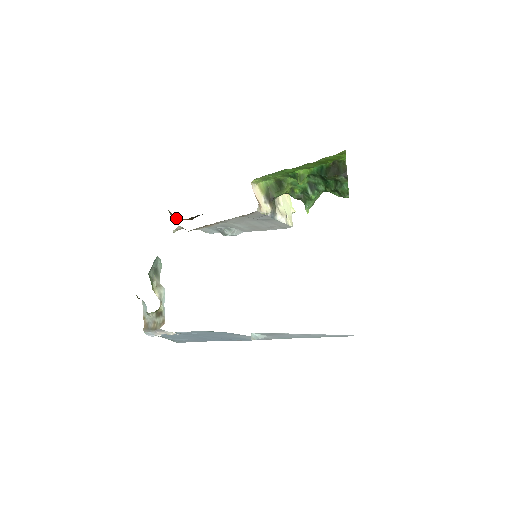
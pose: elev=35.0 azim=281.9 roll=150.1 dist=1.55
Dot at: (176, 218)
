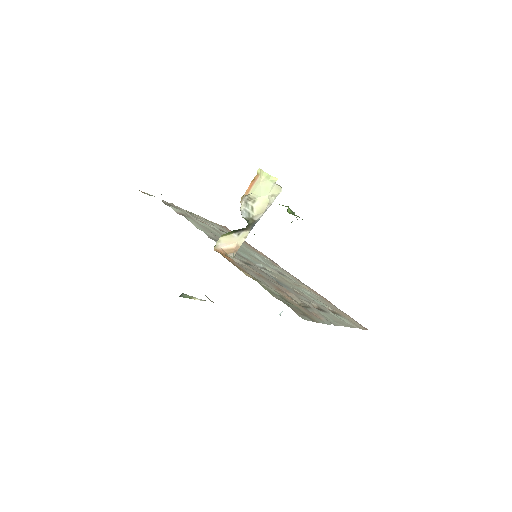
Dot at: occluded
